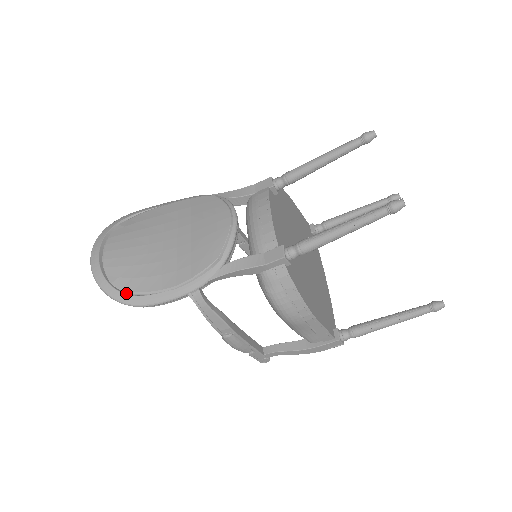
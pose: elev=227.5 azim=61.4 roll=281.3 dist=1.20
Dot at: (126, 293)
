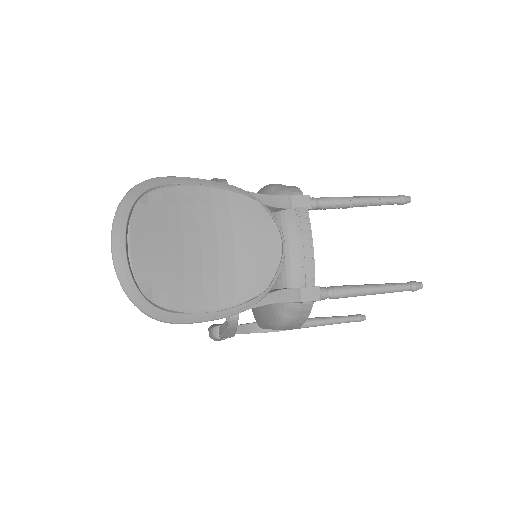
Dot at: (160, 308)
